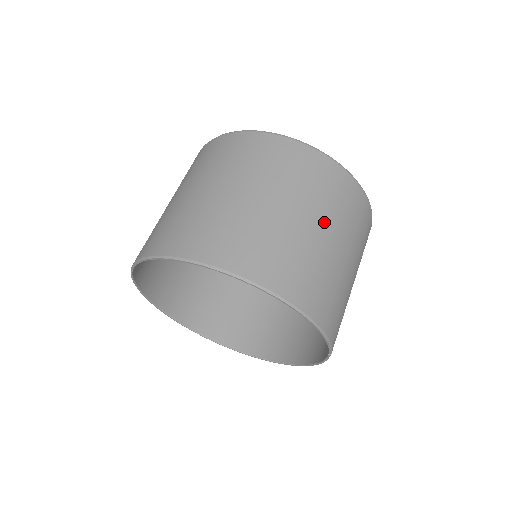
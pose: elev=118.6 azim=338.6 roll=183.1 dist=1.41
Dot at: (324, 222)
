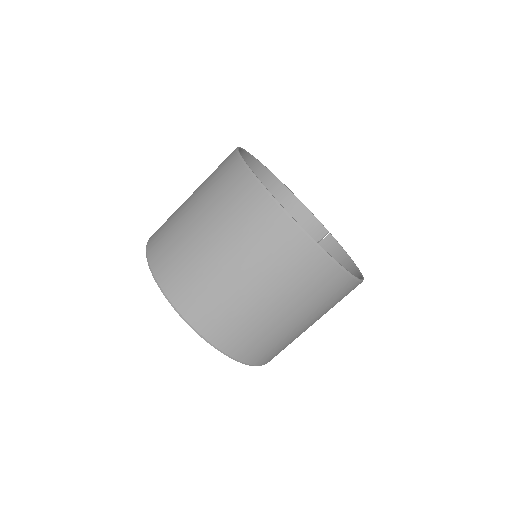
Dot at: occluded
